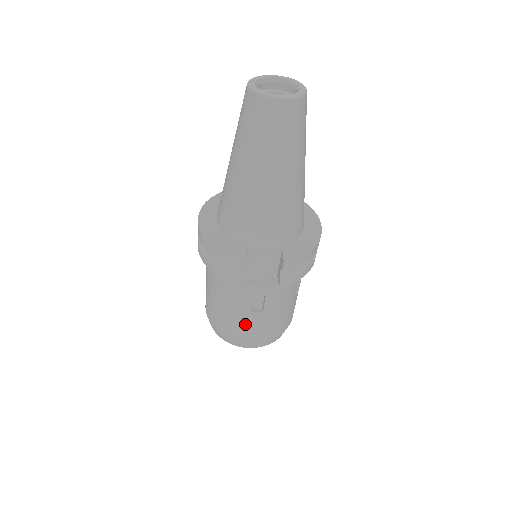
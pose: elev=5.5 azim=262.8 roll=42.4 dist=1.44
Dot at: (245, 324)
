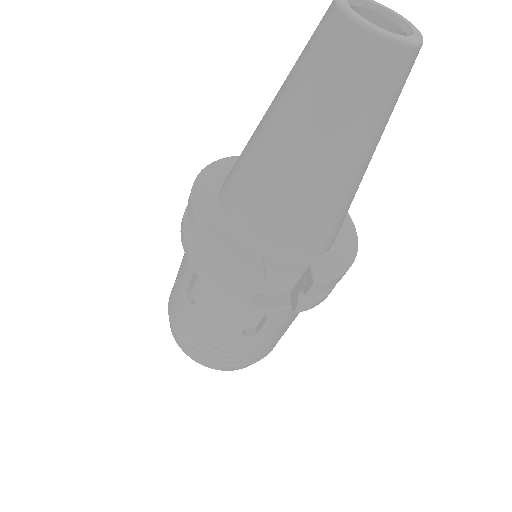
Dot at: (226, 346)
